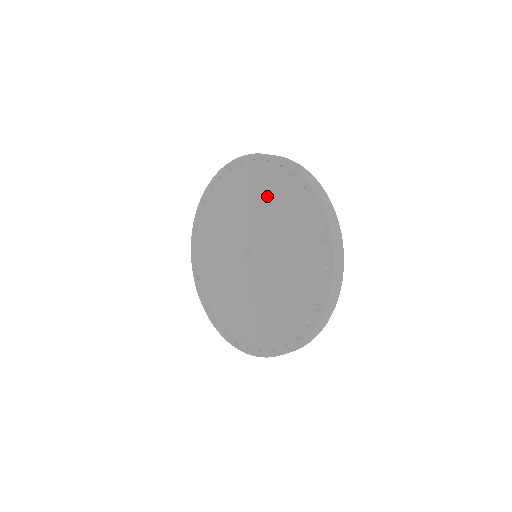
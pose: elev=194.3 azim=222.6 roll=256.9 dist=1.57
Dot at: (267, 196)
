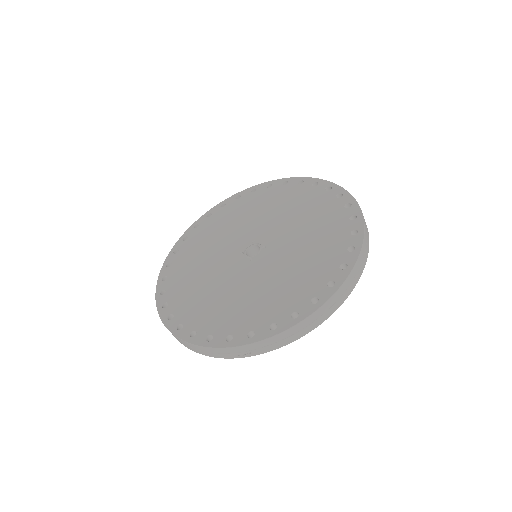
Dot at: (293, 203)
